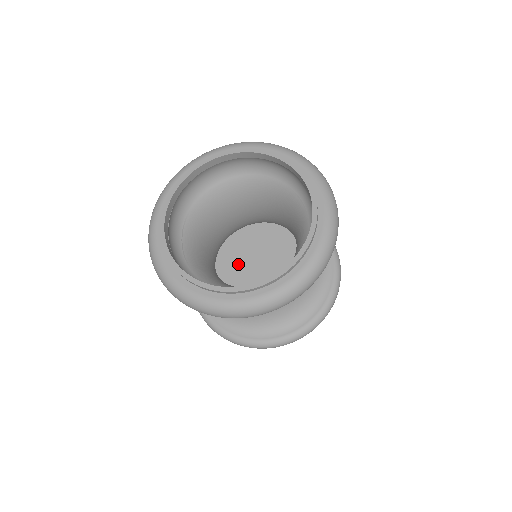
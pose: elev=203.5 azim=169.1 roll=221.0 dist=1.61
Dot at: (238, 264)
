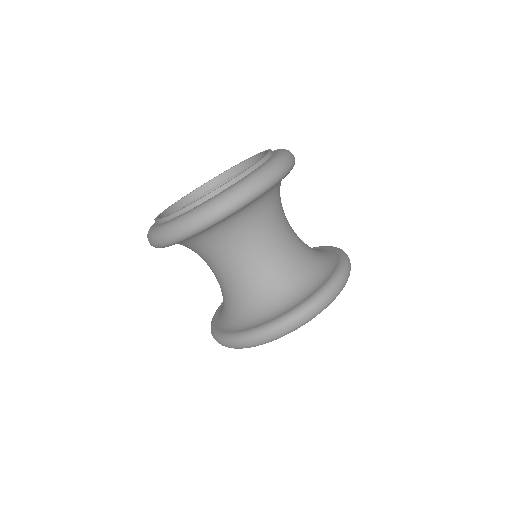
Dot at: occluded
